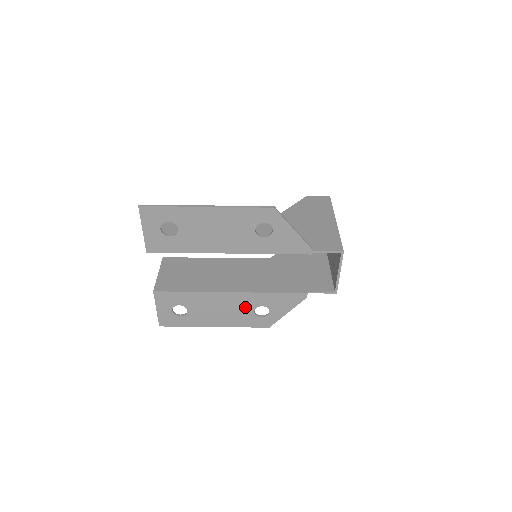
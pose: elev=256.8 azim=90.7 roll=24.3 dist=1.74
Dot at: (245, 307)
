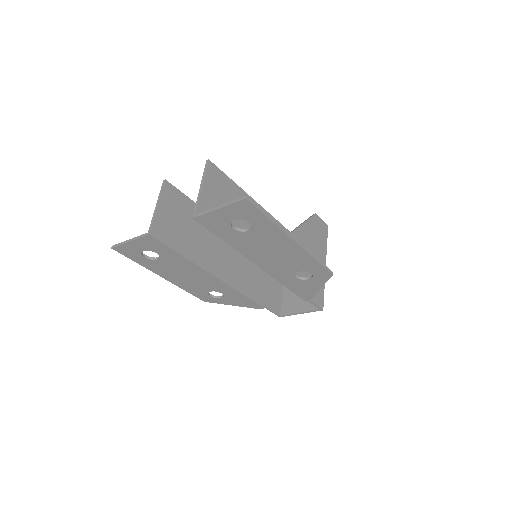
Dot at: (209, 286)
